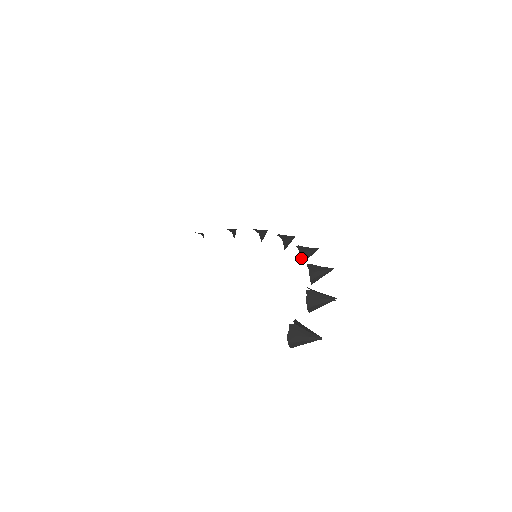
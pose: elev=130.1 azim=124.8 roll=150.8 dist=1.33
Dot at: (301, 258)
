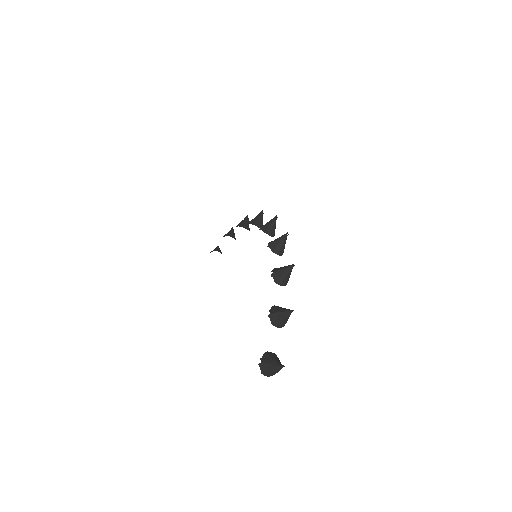
Dot at: occluded
